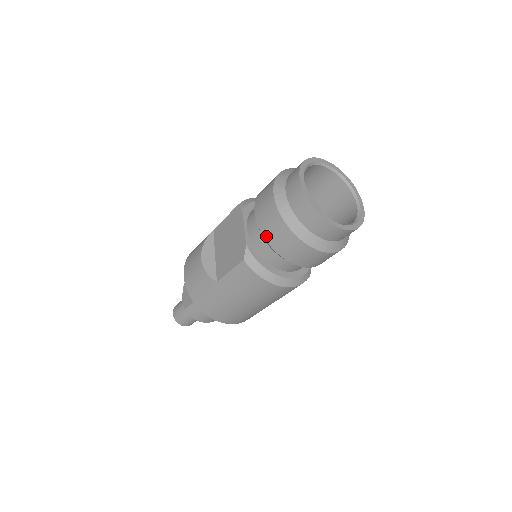
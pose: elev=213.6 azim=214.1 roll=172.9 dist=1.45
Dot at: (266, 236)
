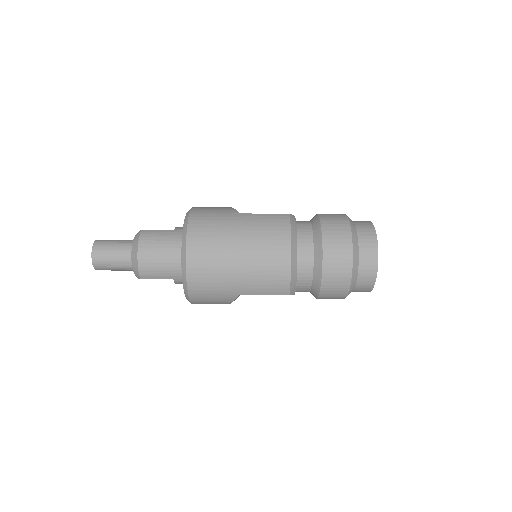
Dot at: (322, 217)
